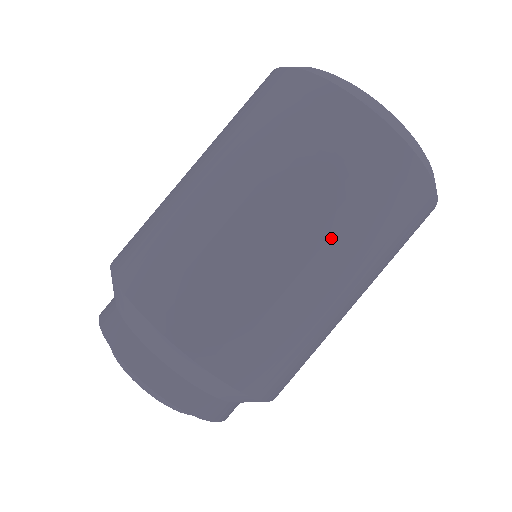
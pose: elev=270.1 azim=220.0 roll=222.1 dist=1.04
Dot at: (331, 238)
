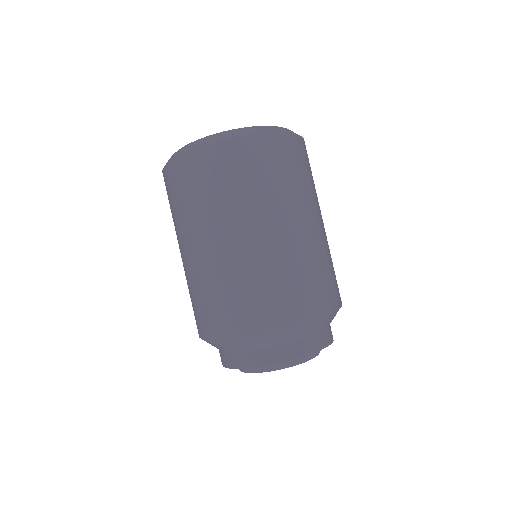
Dot at: (312, 204)
